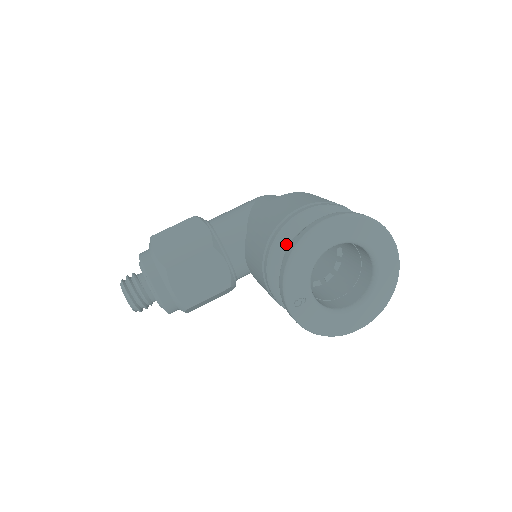
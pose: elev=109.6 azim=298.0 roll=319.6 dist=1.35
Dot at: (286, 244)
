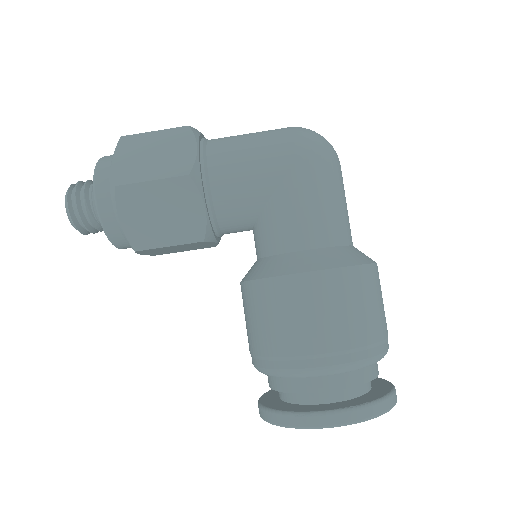
Dot at: (287, 378)
